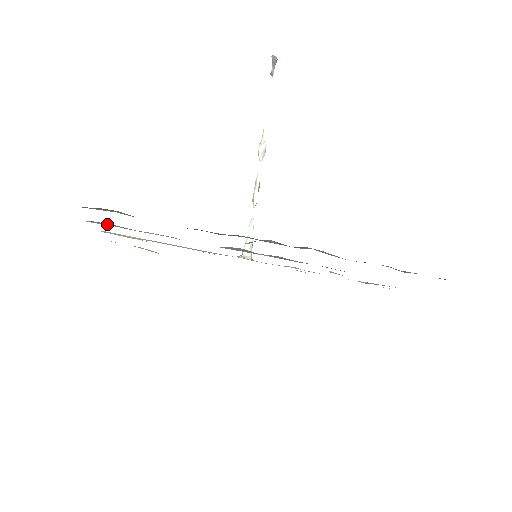
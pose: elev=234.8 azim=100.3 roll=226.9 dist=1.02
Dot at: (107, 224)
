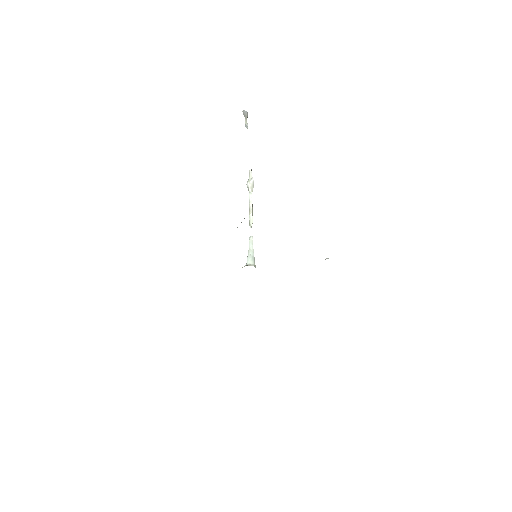
Dot at: occluded
